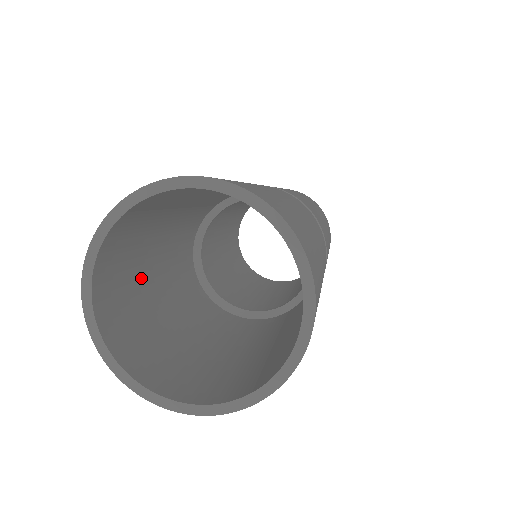
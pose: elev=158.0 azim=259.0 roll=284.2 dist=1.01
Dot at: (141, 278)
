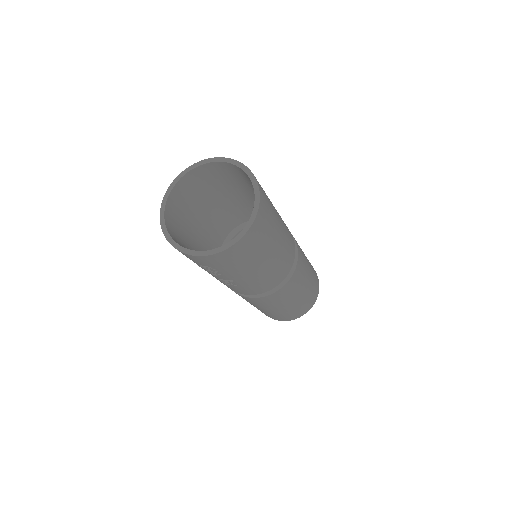
Dot at: (188, 225)
